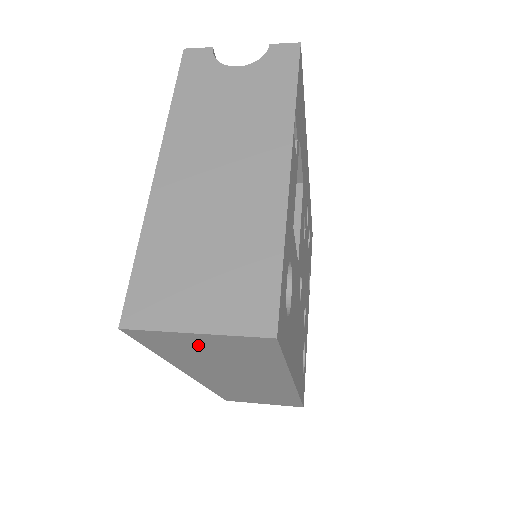
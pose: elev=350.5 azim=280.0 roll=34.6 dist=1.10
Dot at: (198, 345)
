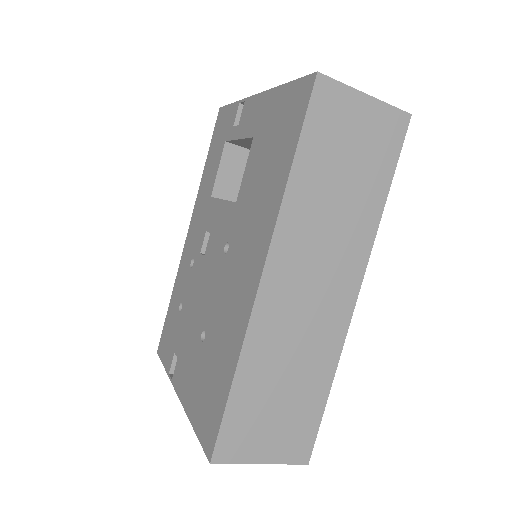
Dot at: (351, 128)
